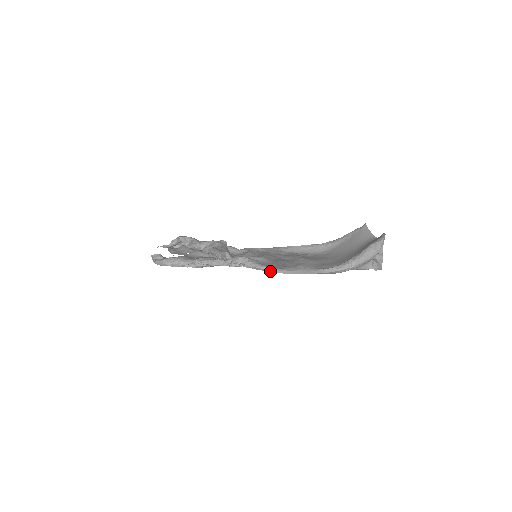
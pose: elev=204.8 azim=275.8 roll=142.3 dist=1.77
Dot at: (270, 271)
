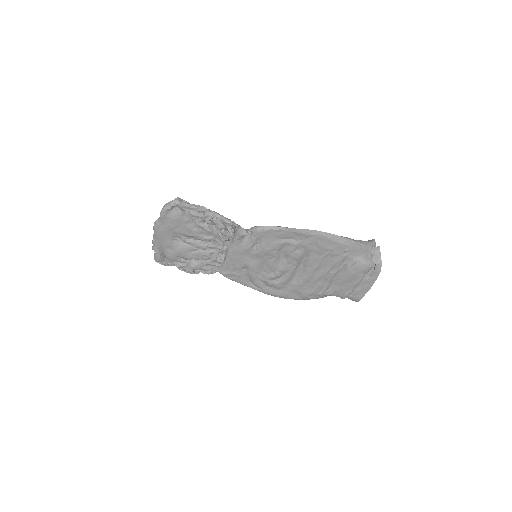
Dot at: (280, 228)
